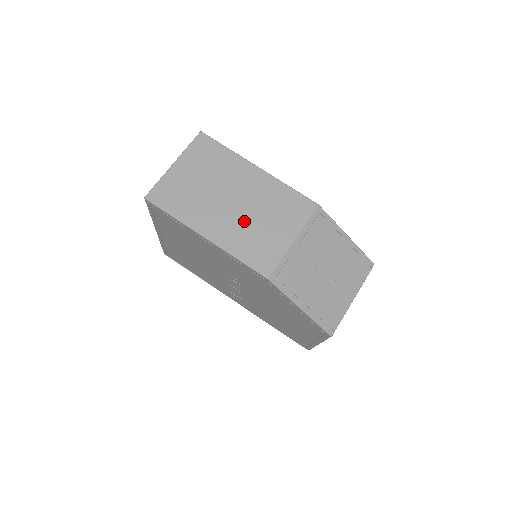
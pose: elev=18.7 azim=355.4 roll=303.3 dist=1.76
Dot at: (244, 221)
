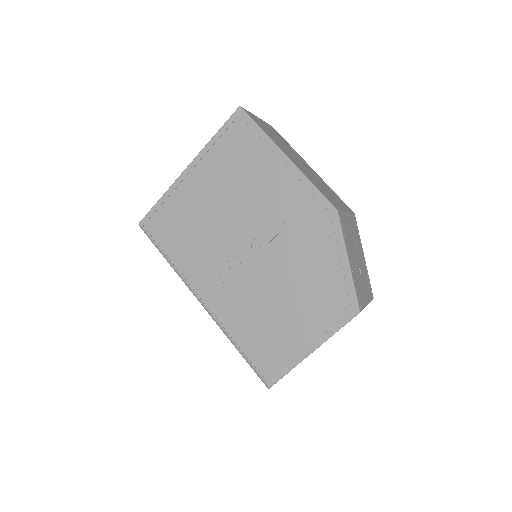
Dot at: (311, 175)
